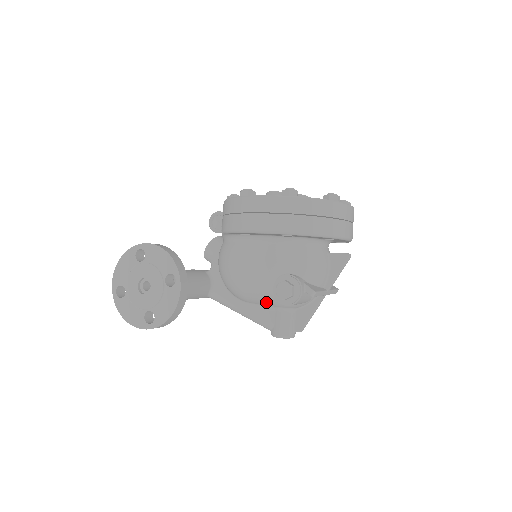
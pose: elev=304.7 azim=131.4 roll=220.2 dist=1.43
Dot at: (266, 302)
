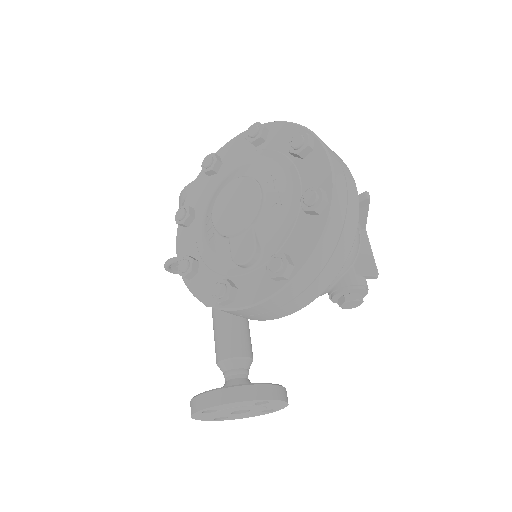
Dot at: occluded
